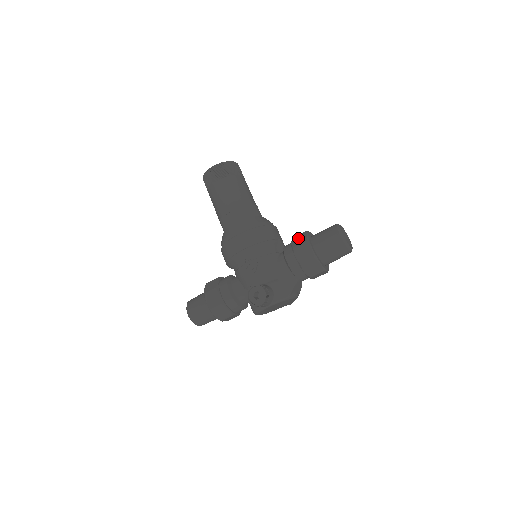
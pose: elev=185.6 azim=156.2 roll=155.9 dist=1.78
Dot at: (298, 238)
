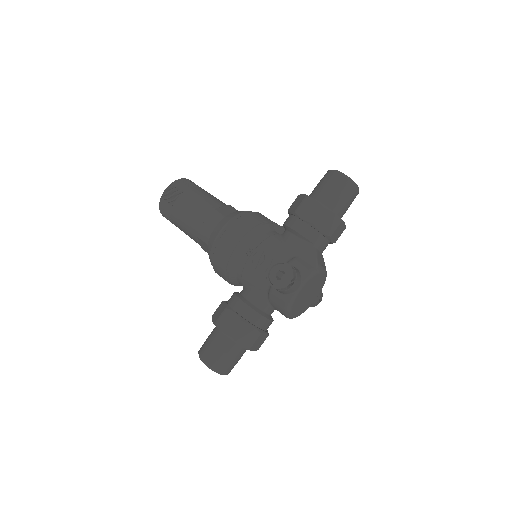
Dot at: (294, 203)
